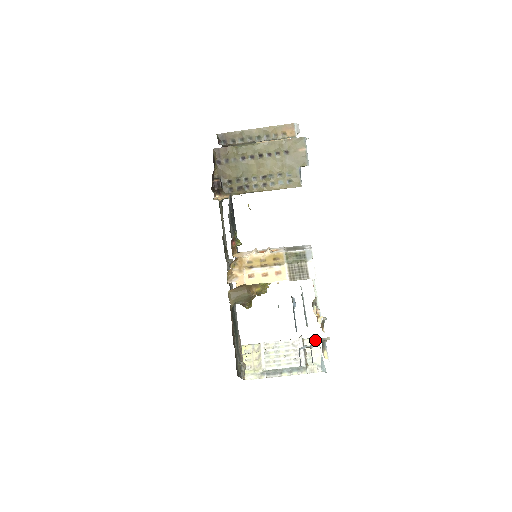
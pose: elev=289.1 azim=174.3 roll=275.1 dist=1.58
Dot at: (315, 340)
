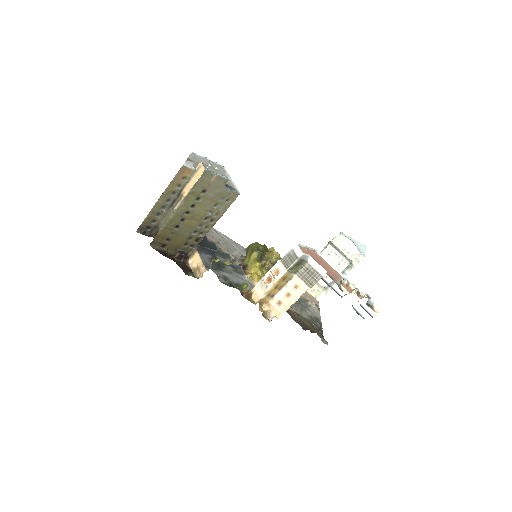
Dot at: (340, 236)
